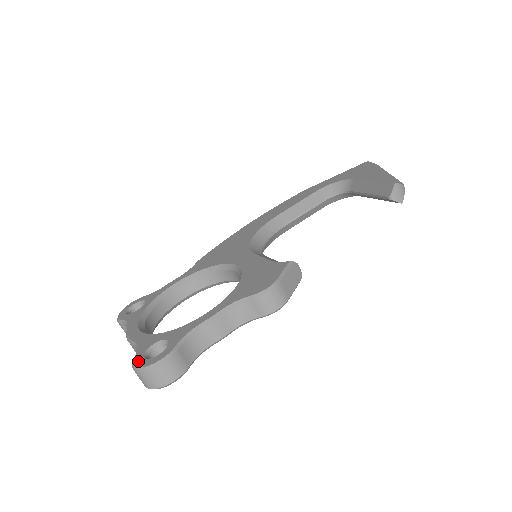
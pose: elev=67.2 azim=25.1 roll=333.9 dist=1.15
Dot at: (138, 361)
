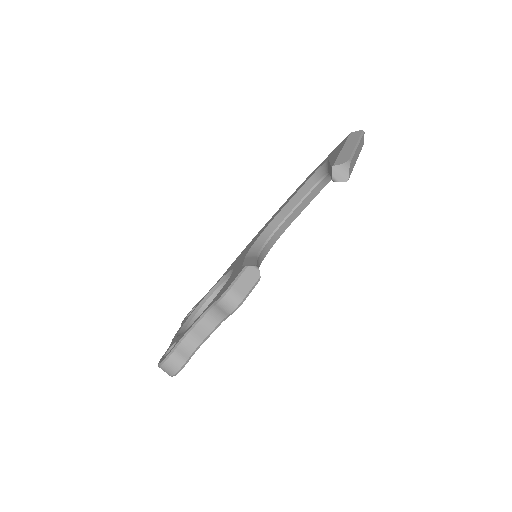
Dot at: (161, 359)
